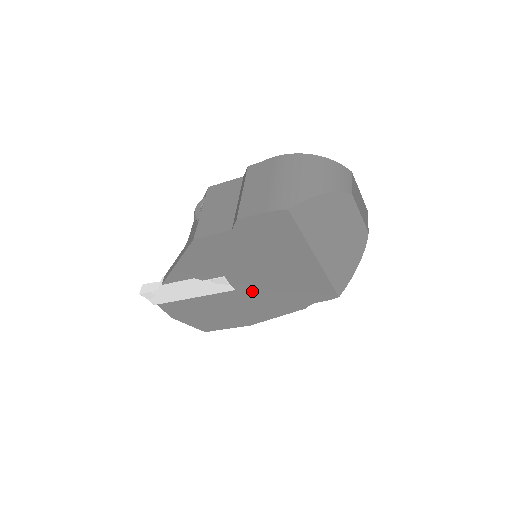
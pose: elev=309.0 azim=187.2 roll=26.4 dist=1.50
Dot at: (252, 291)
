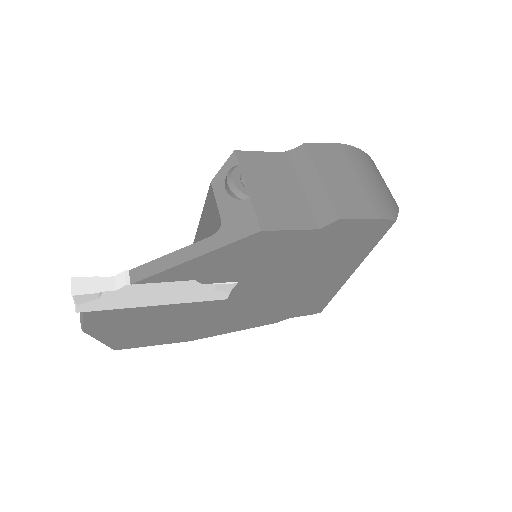
Dot at: (246, 301)
